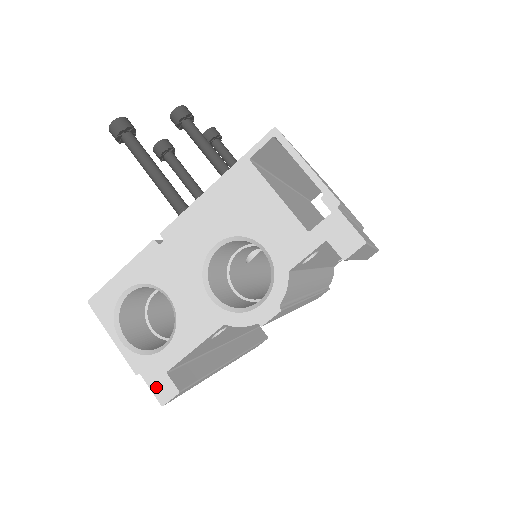
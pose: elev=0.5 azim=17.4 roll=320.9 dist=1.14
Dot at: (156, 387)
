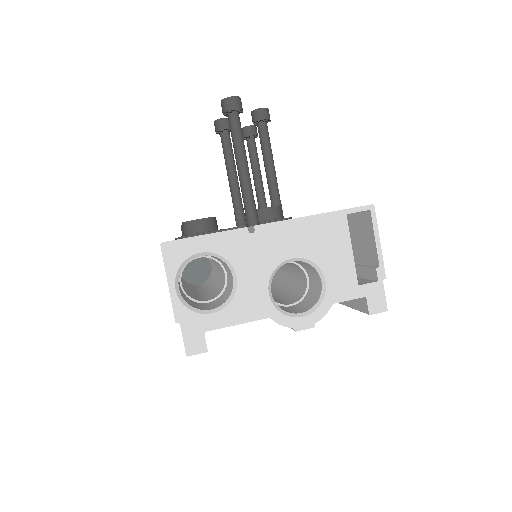
Dot at: (189, 340)
